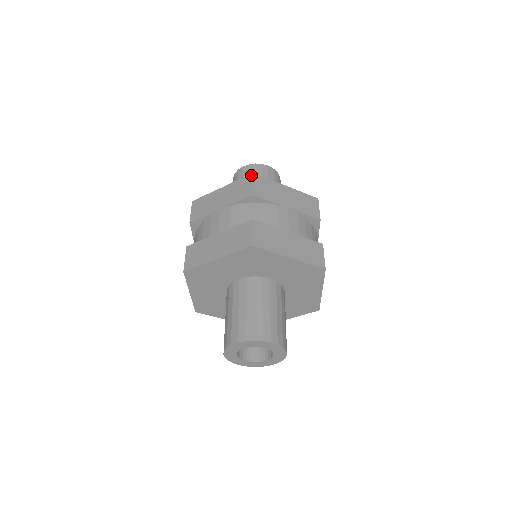
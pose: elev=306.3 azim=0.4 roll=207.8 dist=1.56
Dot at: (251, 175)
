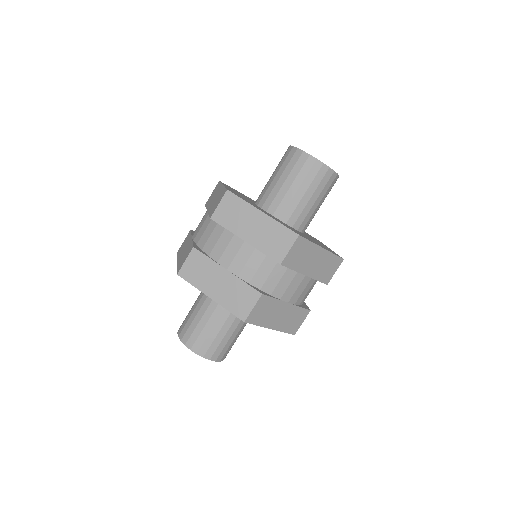
Dot at: (225, 191)
